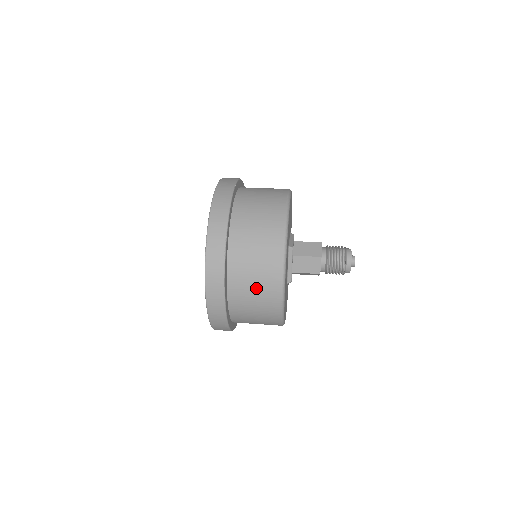
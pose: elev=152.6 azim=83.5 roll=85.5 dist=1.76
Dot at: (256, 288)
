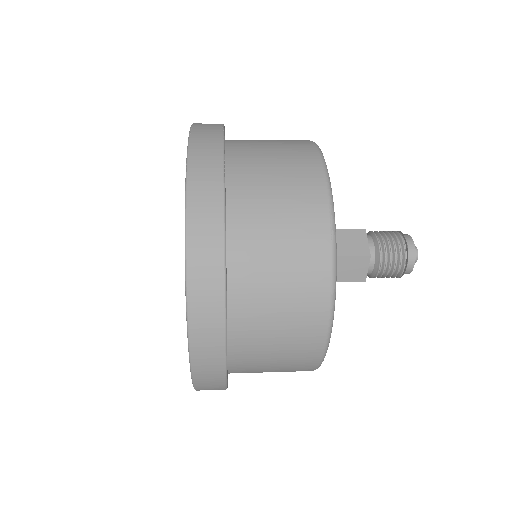
Dot at: (281, 191)
